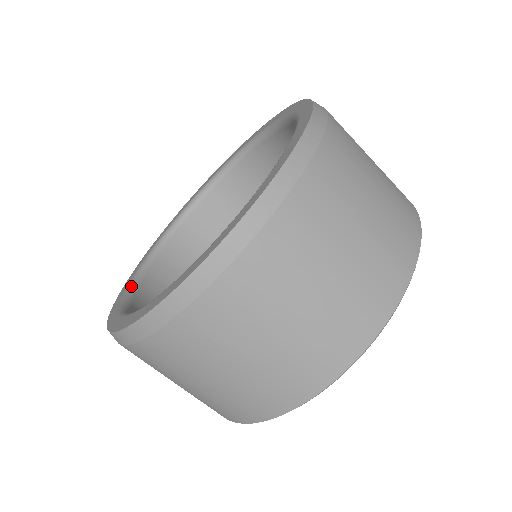
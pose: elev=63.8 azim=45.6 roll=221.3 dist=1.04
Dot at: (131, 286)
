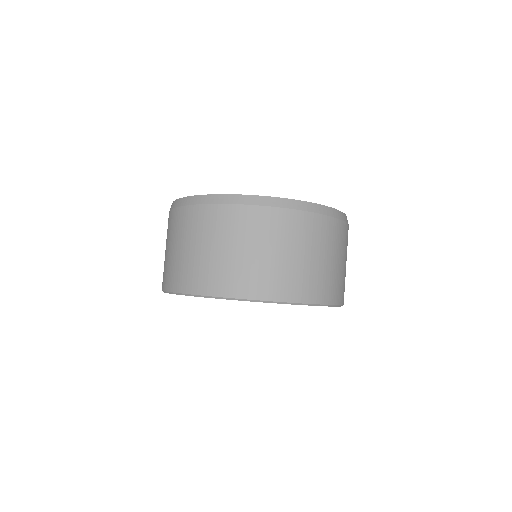
Dot at: occluded
